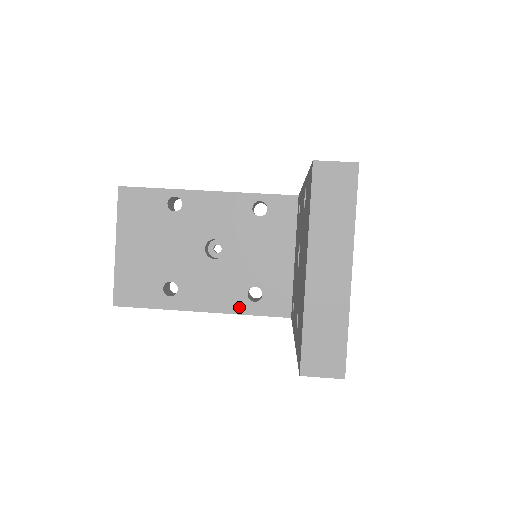
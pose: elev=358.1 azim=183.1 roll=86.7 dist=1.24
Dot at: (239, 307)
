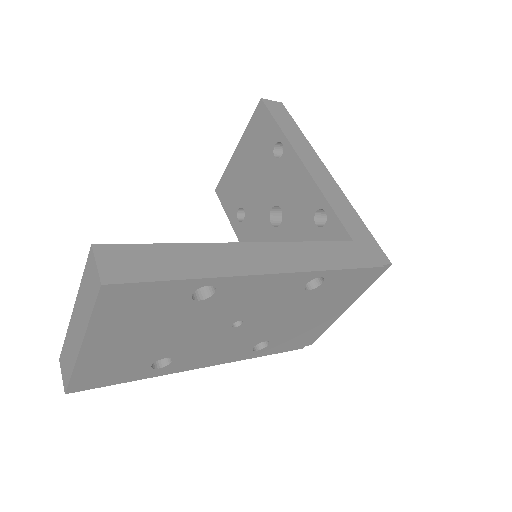
Dot at: occluded
